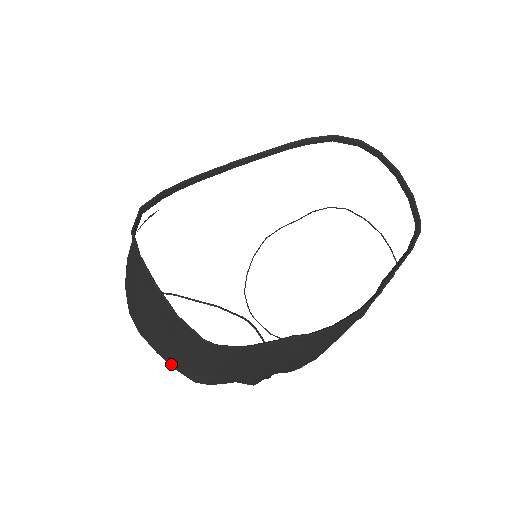
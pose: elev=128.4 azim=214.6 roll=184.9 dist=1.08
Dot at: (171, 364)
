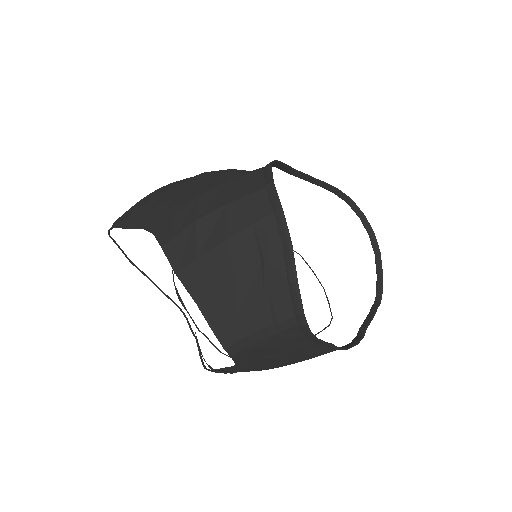
Dot at: (210, 321)
